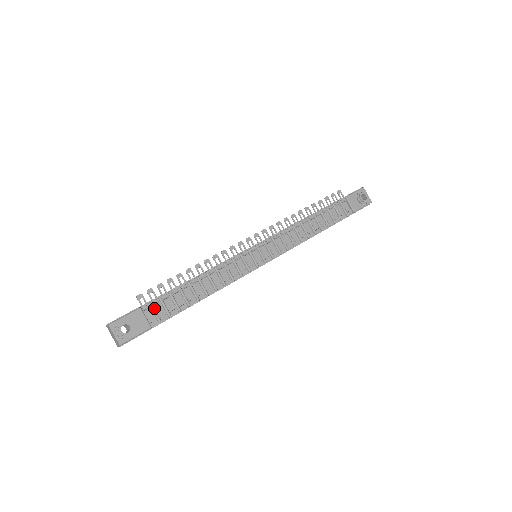
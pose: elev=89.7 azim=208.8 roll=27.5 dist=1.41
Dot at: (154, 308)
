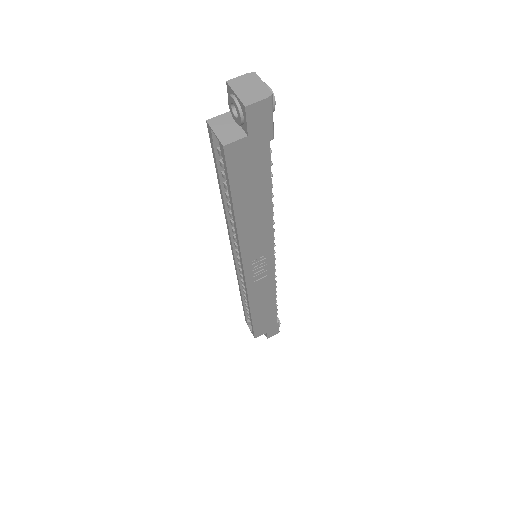
Dot at: occluded
